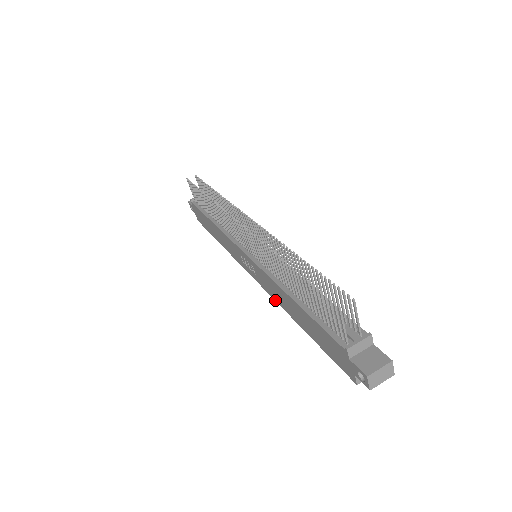
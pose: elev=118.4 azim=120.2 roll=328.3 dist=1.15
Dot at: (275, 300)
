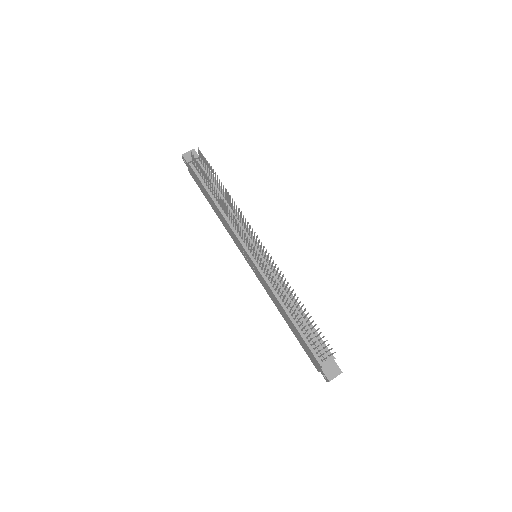
Dot at: (268, 294)
